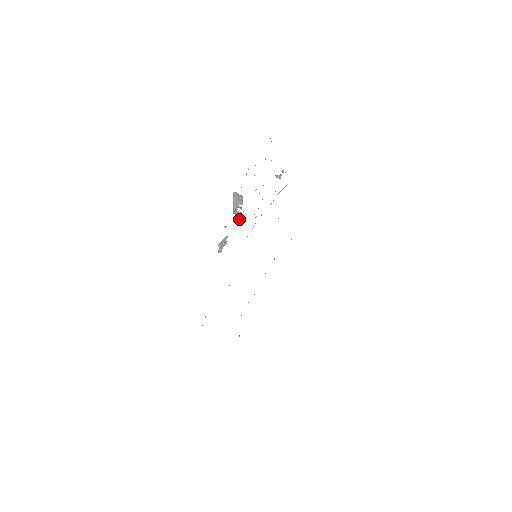
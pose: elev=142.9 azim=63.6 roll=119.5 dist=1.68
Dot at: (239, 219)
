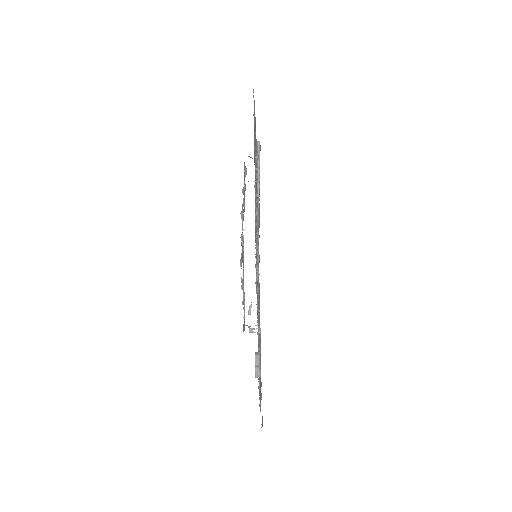
Dot at: occluded
